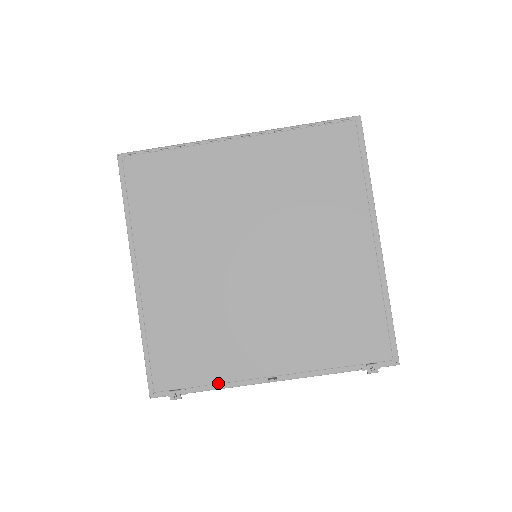
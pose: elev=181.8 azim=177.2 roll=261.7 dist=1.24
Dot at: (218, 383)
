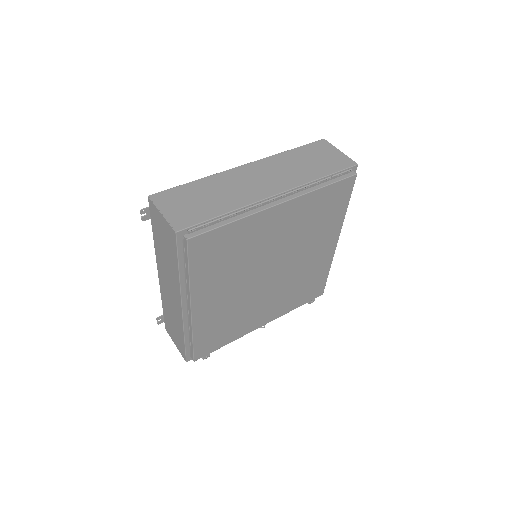
Dot at: occluded
